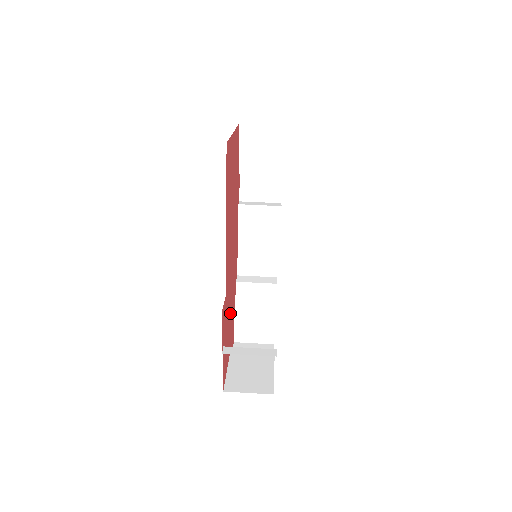
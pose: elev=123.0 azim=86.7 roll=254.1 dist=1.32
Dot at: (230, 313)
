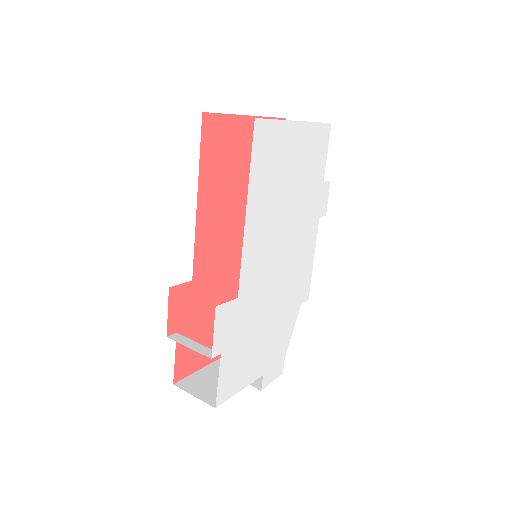
Dot at: occluded
